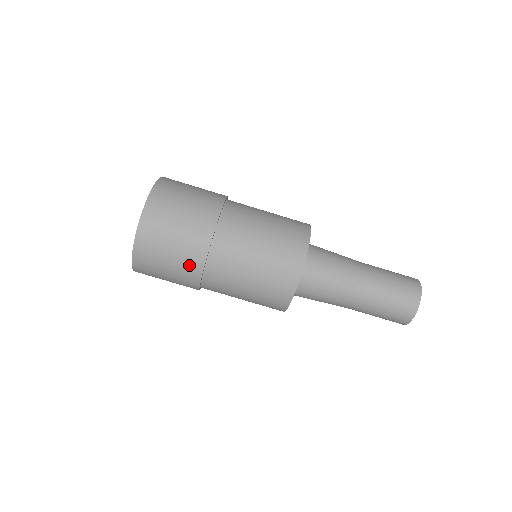
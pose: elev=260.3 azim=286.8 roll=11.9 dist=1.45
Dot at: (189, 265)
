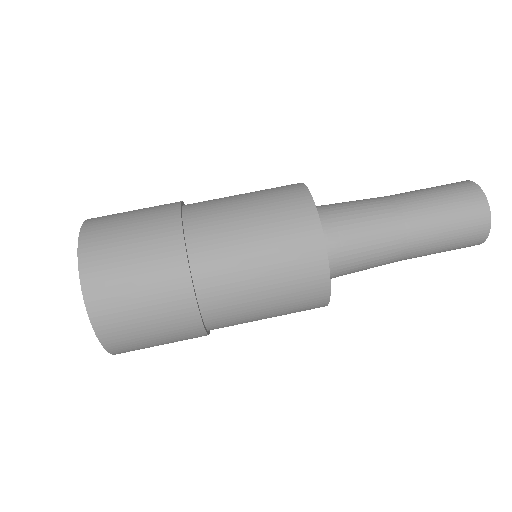
Dot at: (174, 303)
